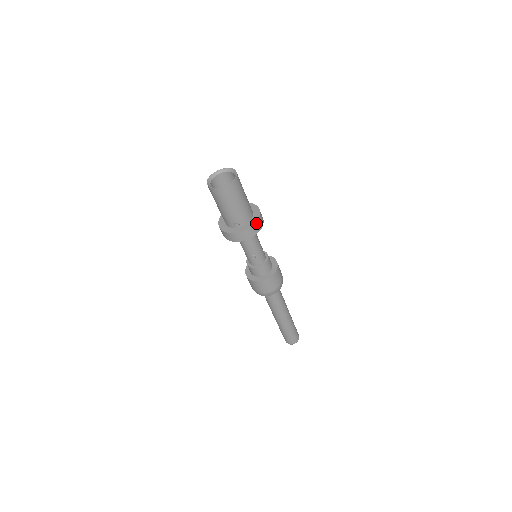
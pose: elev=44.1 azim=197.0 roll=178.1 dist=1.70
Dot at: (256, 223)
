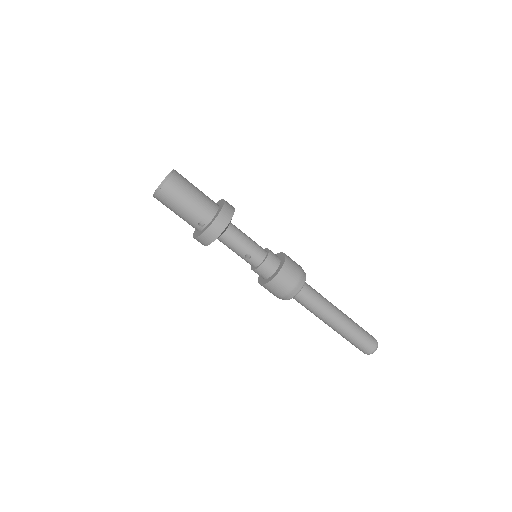
Dot at: (220, 214)
